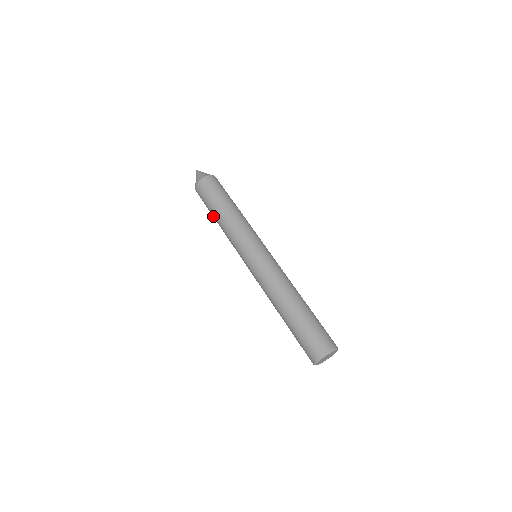
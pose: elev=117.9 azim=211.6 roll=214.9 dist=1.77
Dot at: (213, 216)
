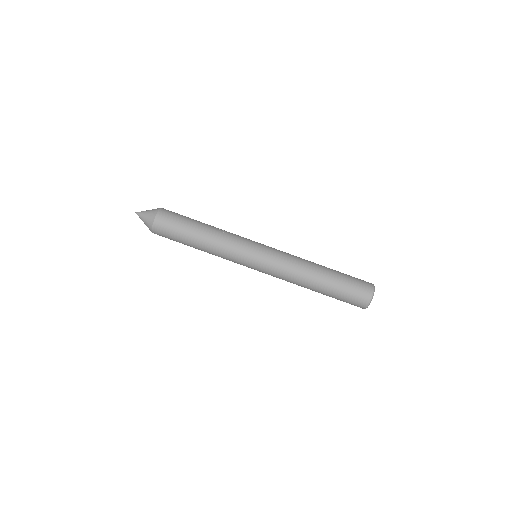
Dot at: (190, 245)
